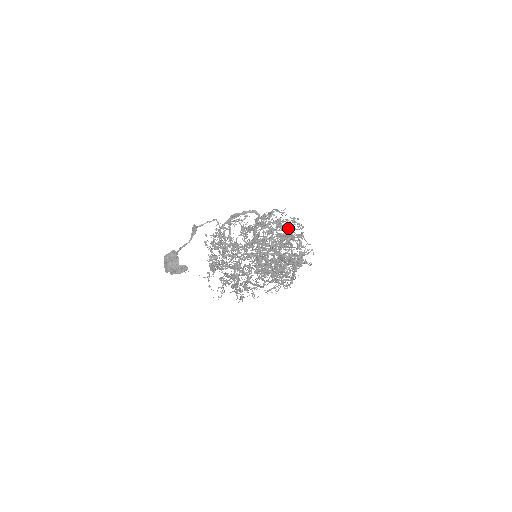
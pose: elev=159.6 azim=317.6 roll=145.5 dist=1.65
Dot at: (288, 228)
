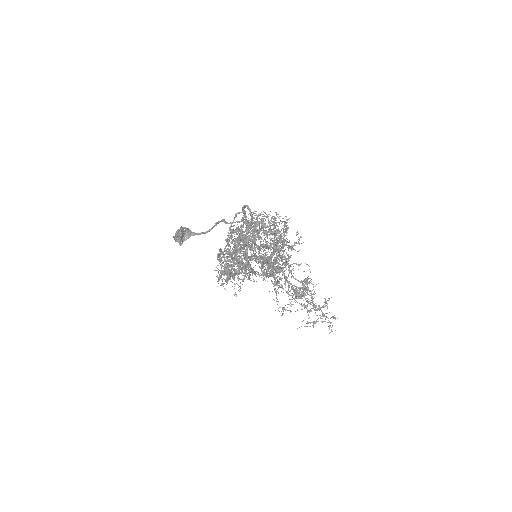
Dot at: occluded
